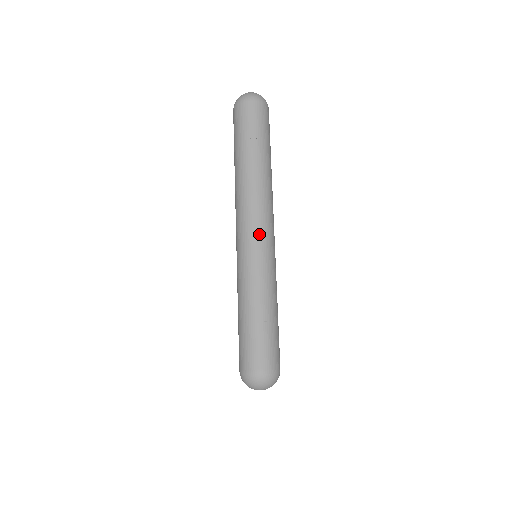
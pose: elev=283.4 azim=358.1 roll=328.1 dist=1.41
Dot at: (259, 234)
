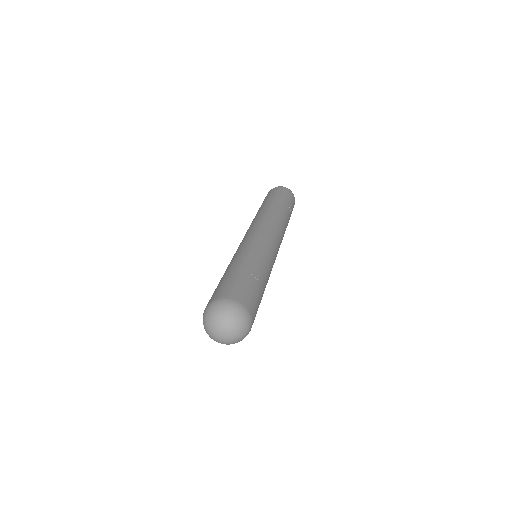
Dot at: (276, 243)
